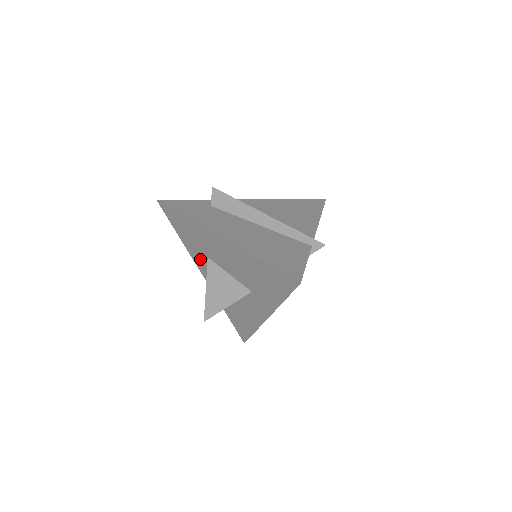
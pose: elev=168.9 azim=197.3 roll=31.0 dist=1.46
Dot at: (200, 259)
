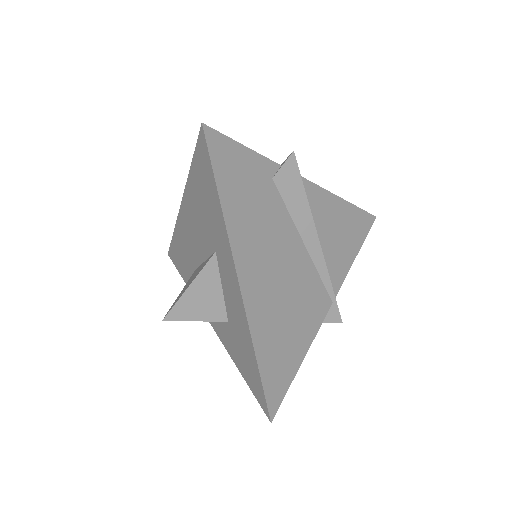
Dot at: occluded
